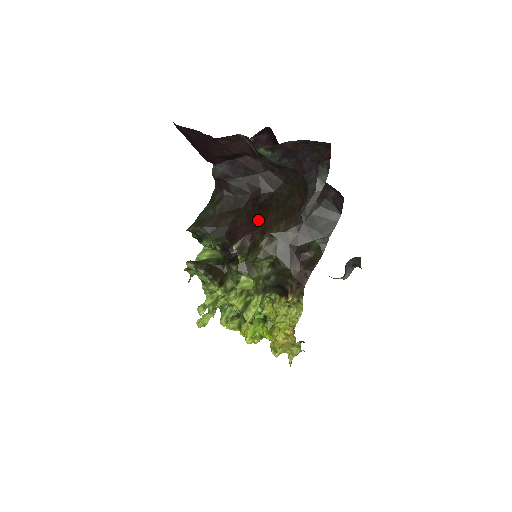
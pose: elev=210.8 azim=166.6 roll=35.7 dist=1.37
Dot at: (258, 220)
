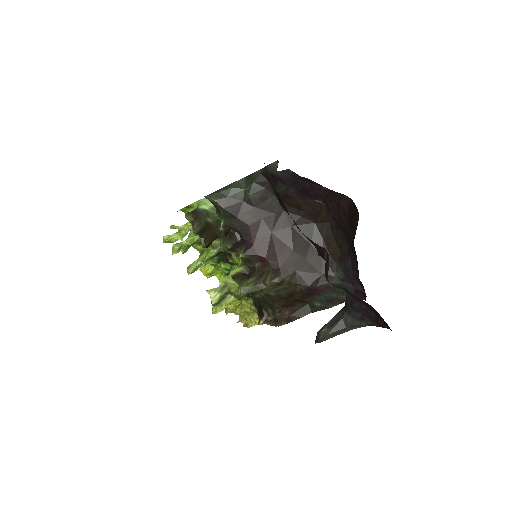
Dot at: (280, 249)
